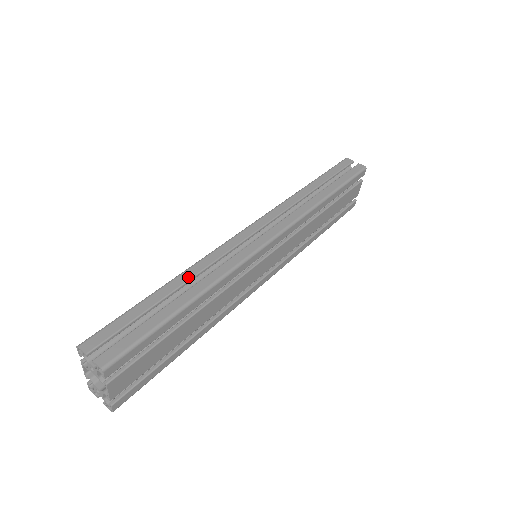
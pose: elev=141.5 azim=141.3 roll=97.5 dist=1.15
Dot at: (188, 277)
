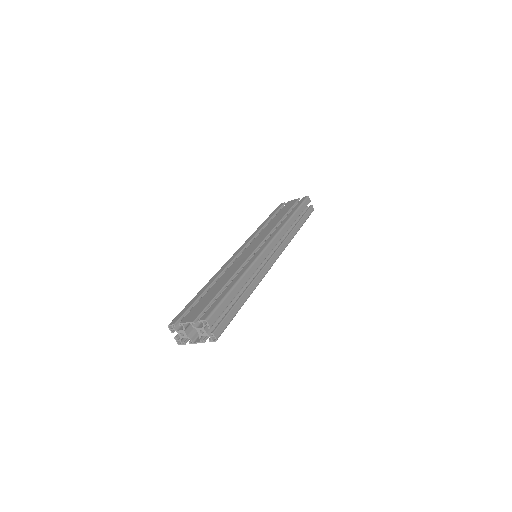
Dot at: (247, 280)
